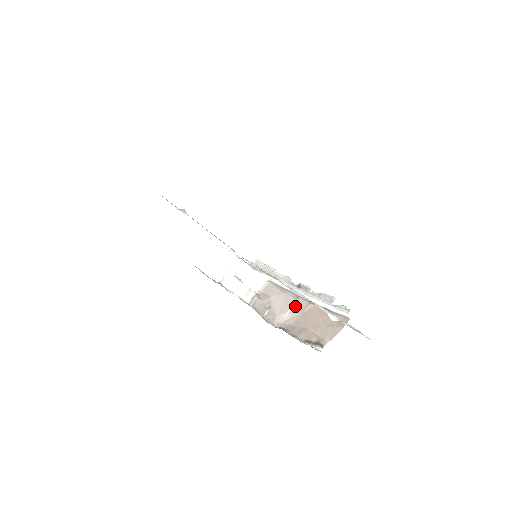
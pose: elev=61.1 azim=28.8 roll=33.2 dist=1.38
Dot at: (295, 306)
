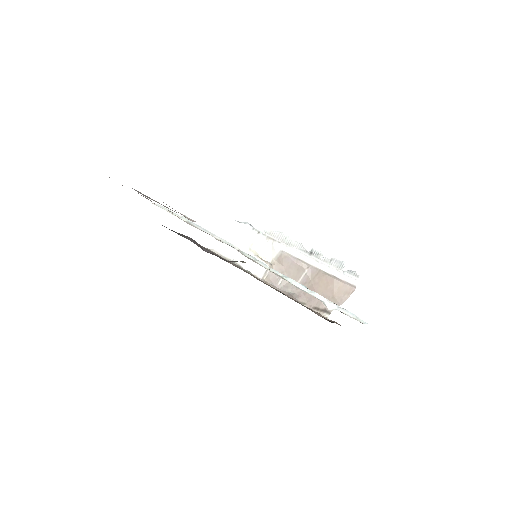
Dot at: (306, 275)
